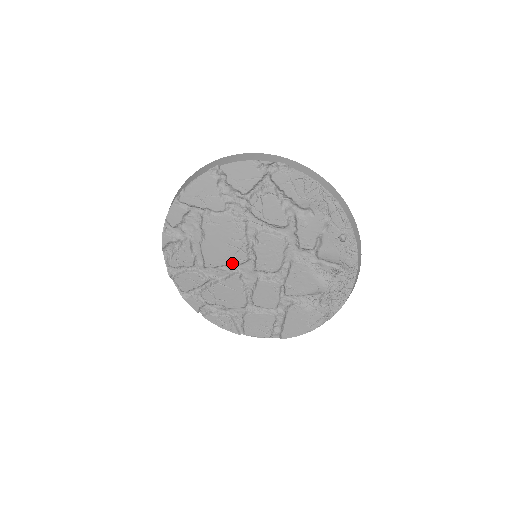
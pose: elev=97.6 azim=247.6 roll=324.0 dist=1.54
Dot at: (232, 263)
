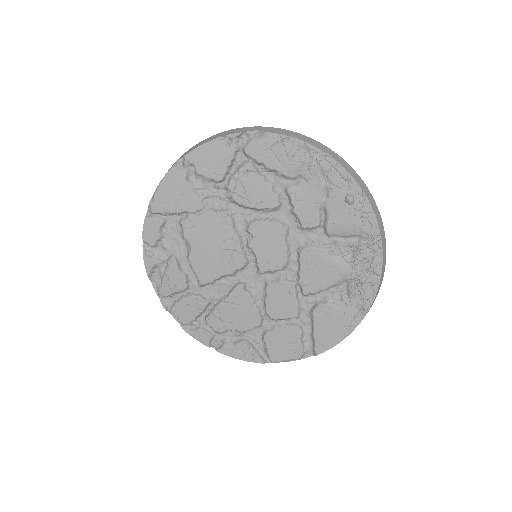
Dot at: (230, 271)
